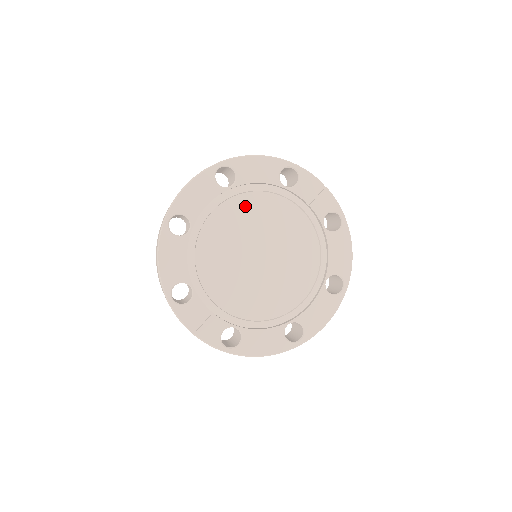
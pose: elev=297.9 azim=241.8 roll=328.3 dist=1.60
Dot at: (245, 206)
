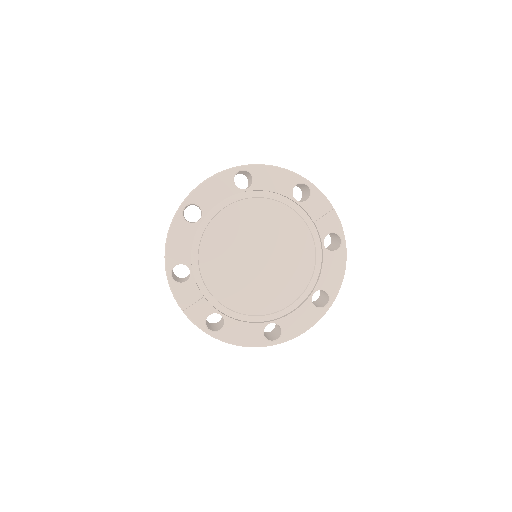
Dot at: (255, 210)
